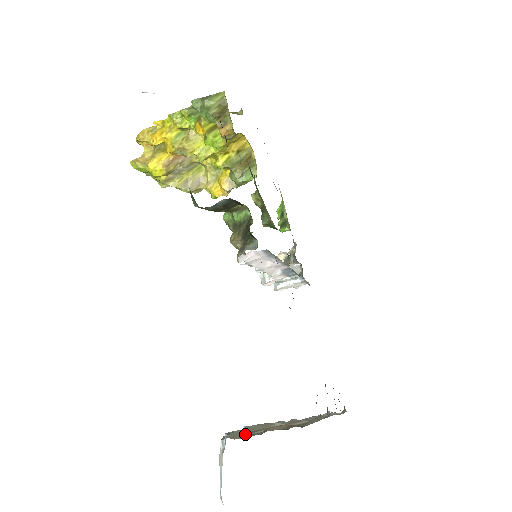
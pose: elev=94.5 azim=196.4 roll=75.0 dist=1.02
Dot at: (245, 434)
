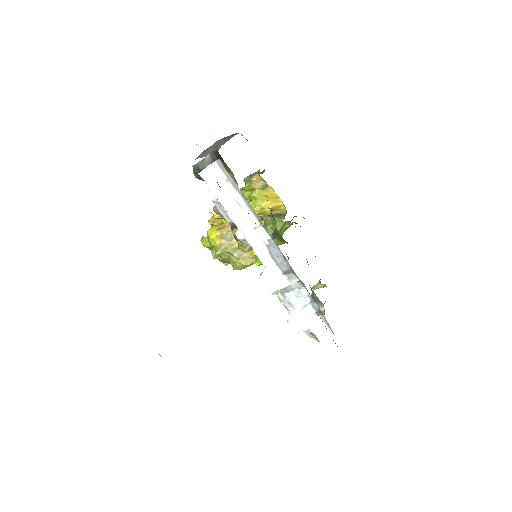
Dot at: occluded
